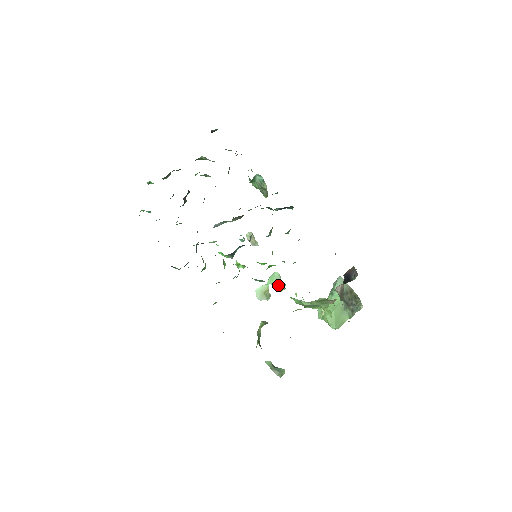
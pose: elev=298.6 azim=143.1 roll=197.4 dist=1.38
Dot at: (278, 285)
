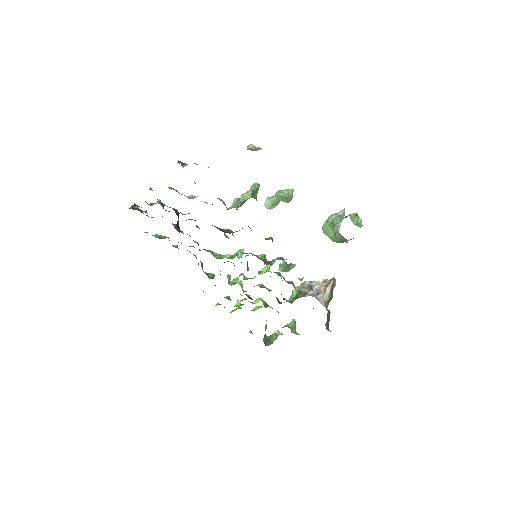
Dot at: (285, 201)
